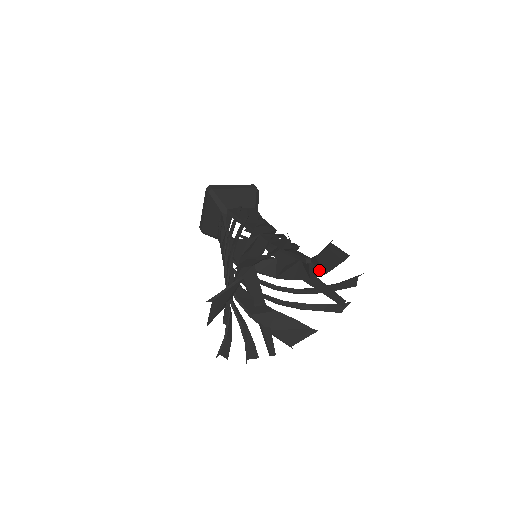
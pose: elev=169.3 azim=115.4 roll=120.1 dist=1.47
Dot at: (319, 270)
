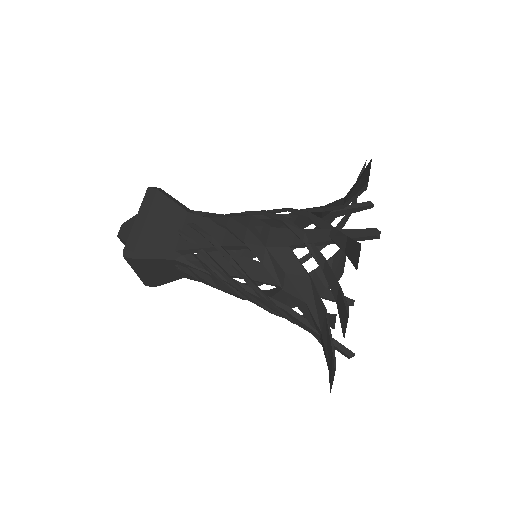
Dot at: occluded
